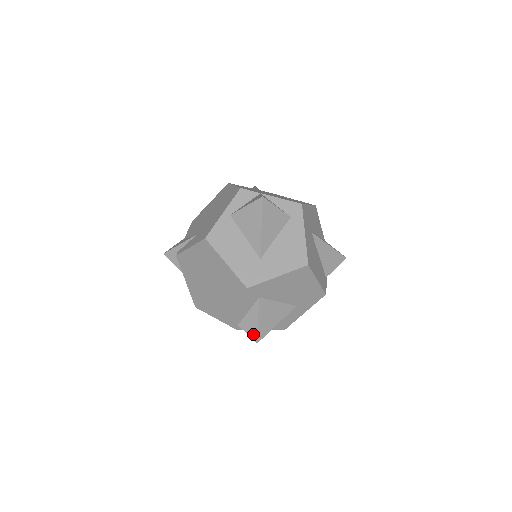
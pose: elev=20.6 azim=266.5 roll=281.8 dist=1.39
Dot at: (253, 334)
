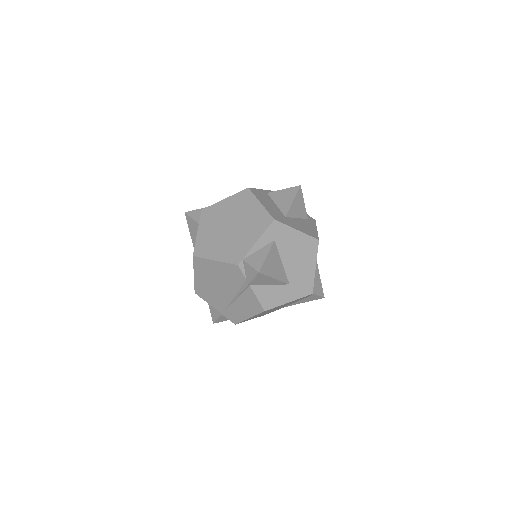
Dot at: (257, 265)
